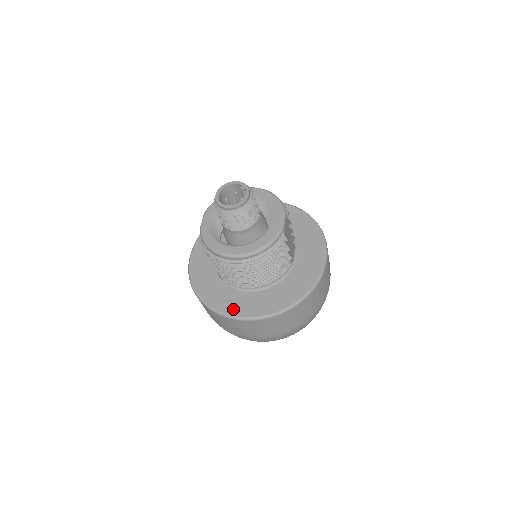
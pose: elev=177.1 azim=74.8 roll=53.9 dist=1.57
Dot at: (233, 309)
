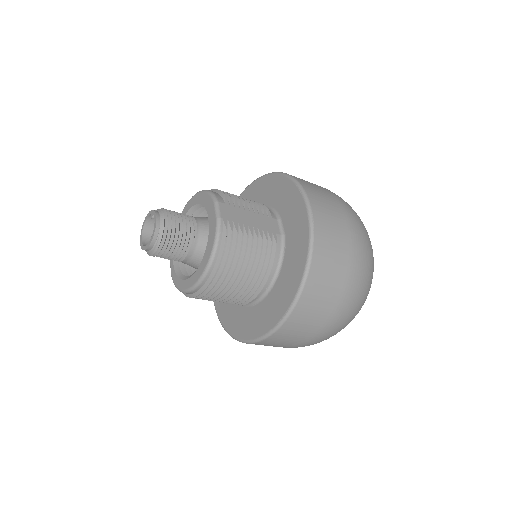
Dot at: (257, 329)
